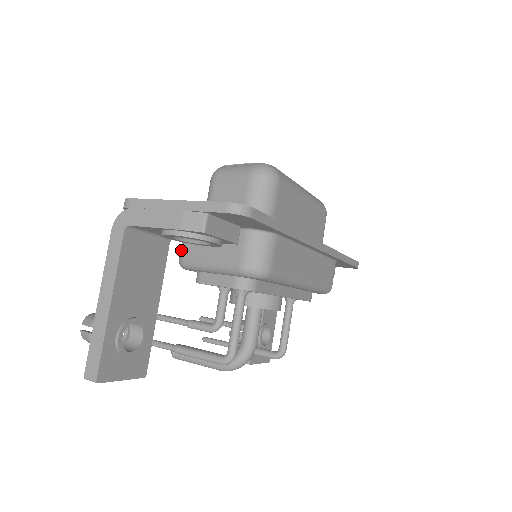
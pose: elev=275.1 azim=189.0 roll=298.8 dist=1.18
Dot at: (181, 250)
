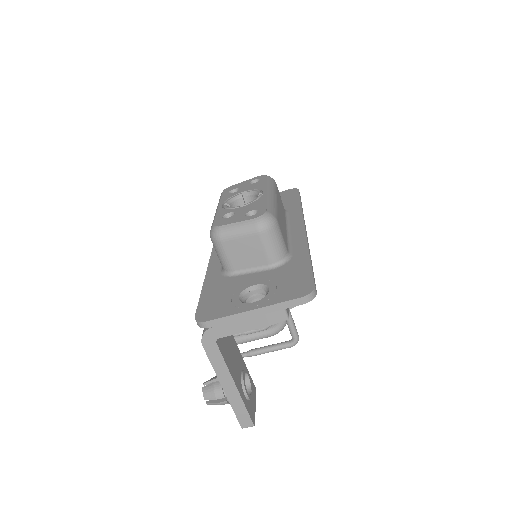
Dot at: occluded
